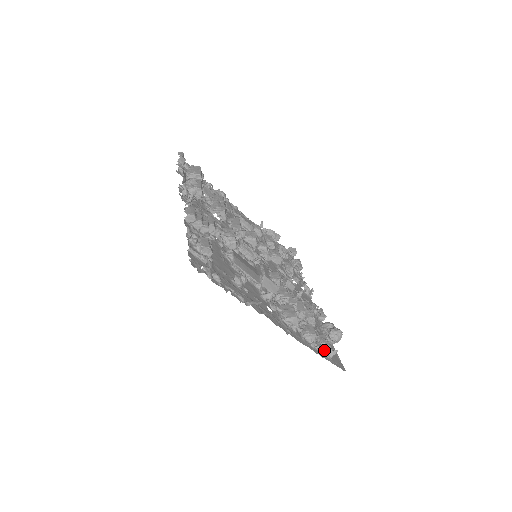
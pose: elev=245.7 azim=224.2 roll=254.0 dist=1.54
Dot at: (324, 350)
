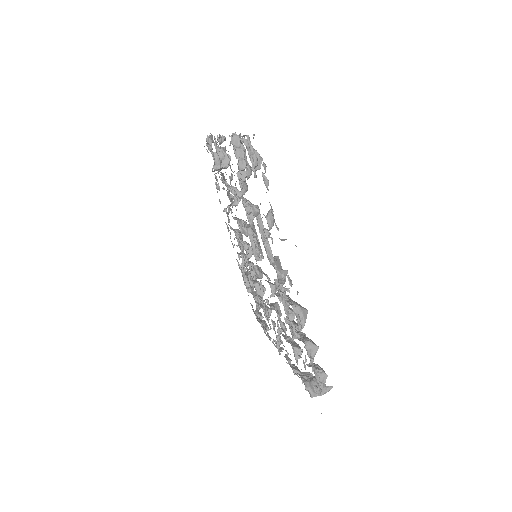
Dot at: (319, 377)
